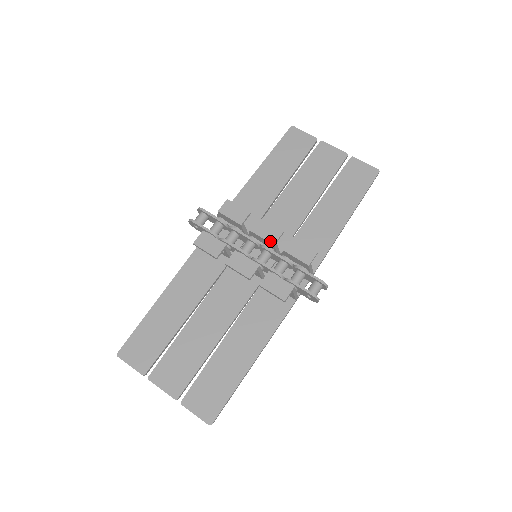
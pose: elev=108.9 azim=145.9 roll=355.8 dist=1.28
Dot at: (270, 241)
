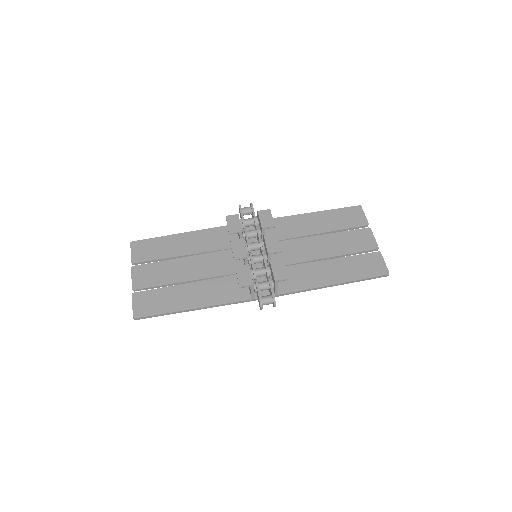
Dot at: (268, 250)
